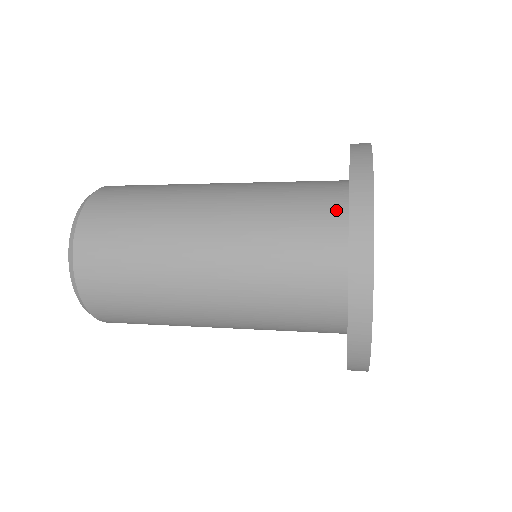
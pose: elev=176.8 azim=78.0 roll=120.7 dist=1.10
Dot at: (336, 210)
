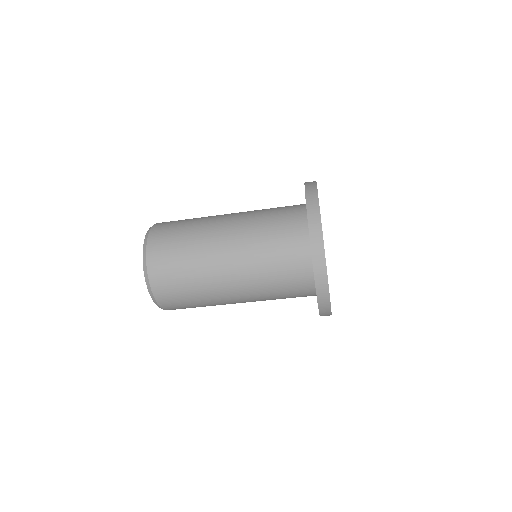
Dot at: (302, 235)
